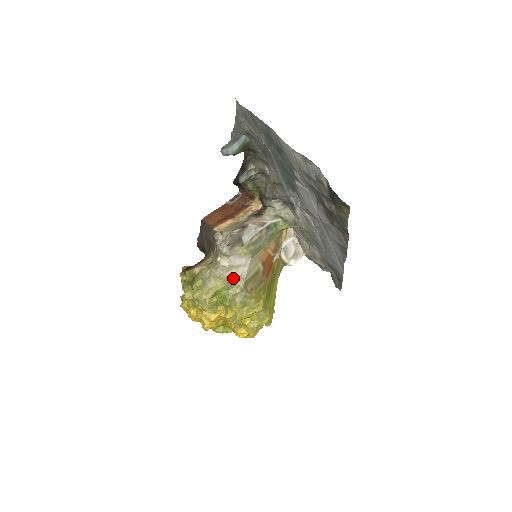
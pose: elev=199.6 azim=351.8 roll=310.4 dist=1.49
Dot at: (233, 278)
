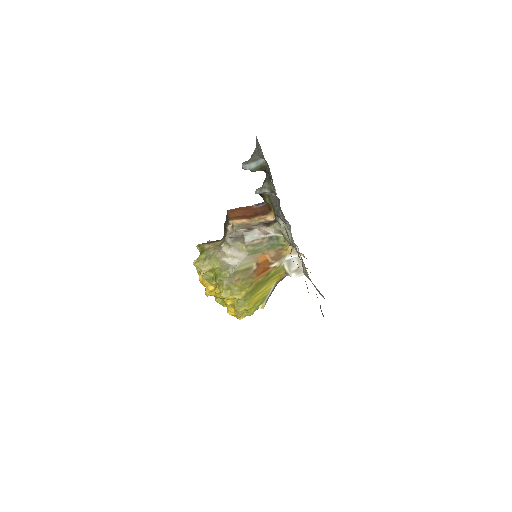
Dot at: (227, 264)
